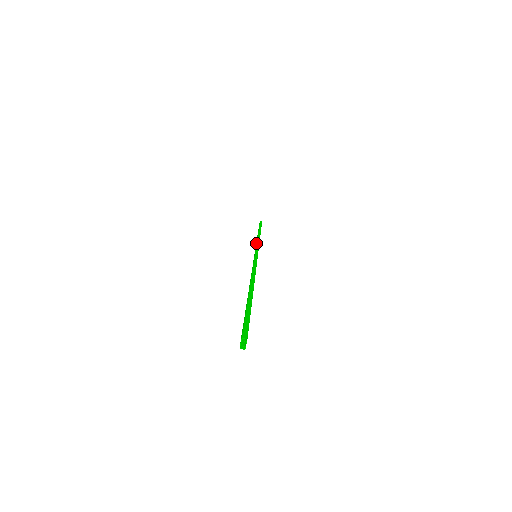
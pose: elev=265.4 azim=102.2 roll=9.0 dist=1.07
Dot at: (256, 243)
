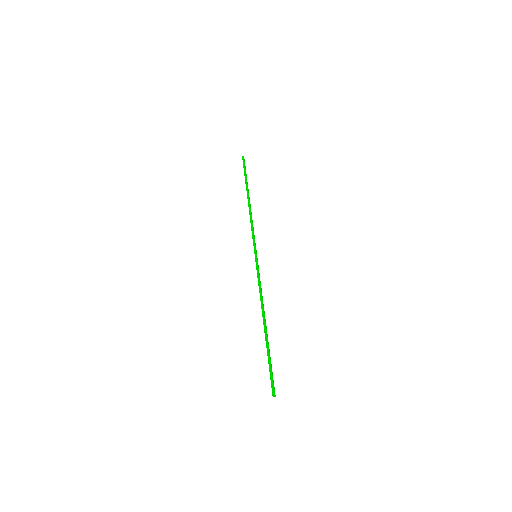
Dot at: (251, 230)
